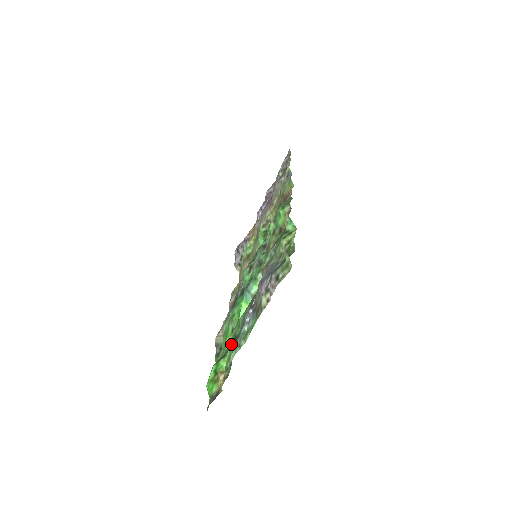
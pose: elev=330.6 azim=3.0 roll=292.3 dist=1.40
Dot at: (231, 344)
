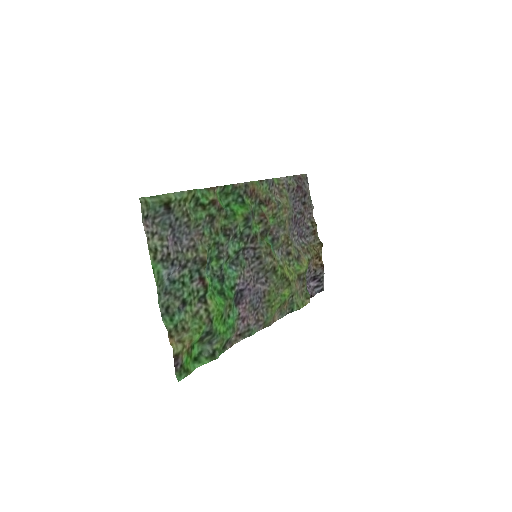
Dot at: (182, 309)
